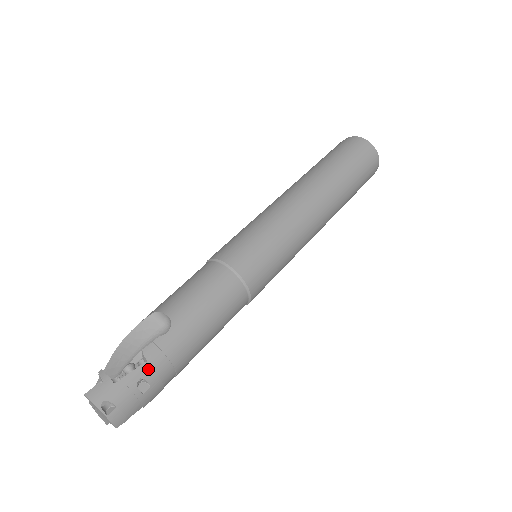
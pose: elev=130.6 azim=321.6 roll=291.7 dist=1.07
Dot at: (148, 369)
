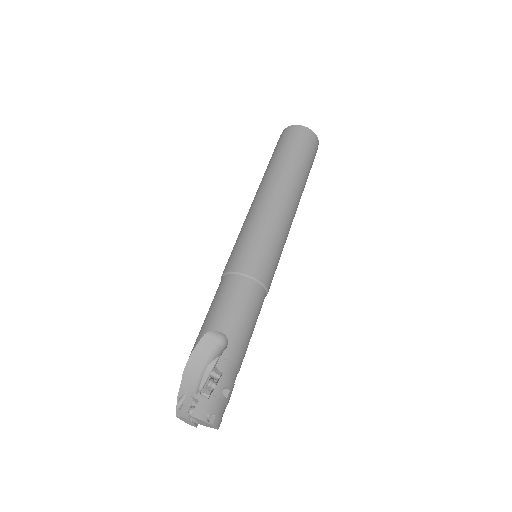
Dot at: (225, 379)
